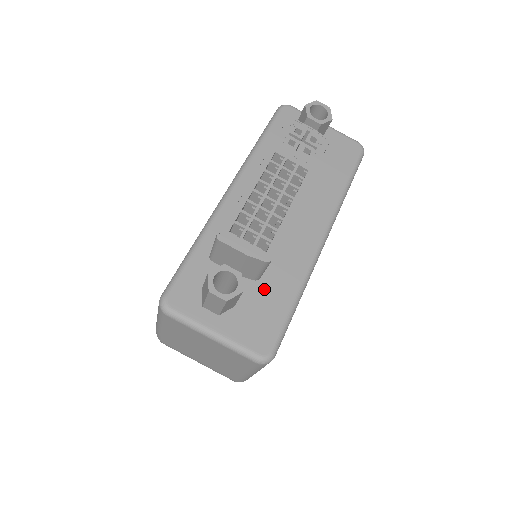
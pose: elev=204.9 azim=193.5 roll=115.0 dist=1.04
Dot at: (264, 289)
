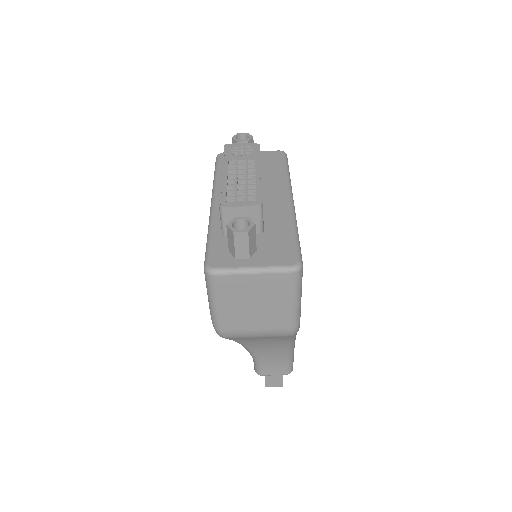
Dot at: (270, 235)
